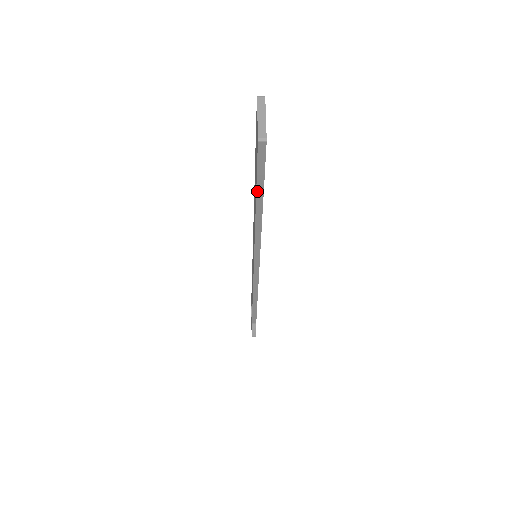
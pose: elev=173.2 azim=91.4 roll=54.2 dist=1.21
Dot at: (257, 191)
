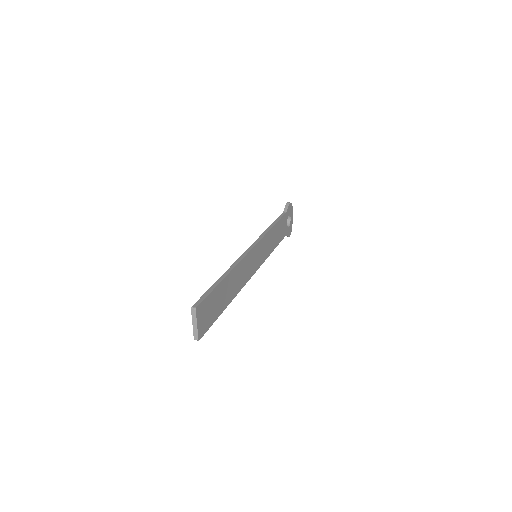
Dot at: occluded
